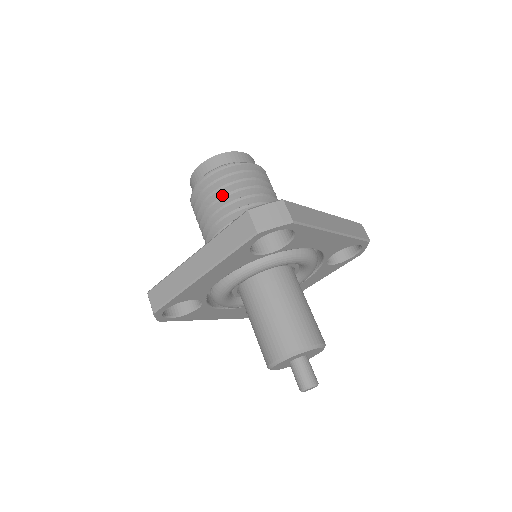
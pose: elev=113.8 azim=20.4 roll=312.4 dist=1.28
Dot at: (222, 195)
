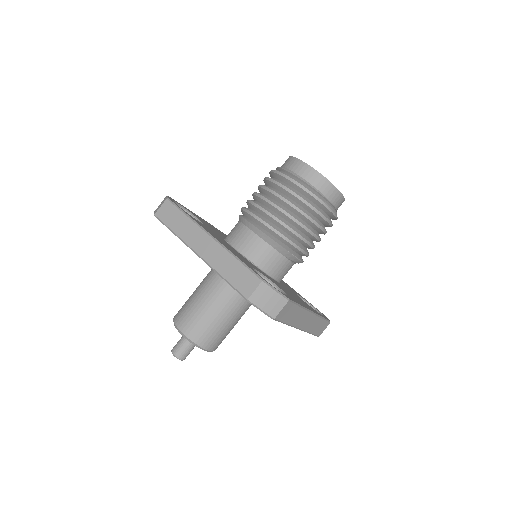
Dot at: (287, 208)
